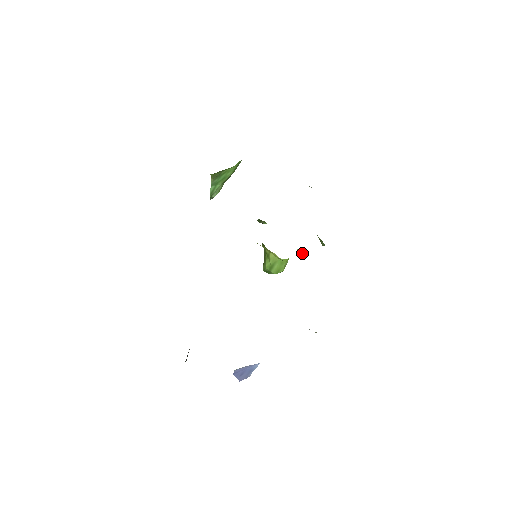
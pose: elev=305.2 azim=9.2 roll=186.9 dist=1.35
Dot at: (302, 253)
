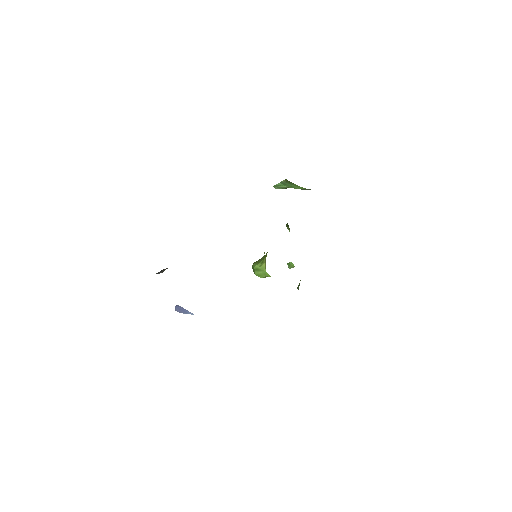
Dot at: (291, 266)
